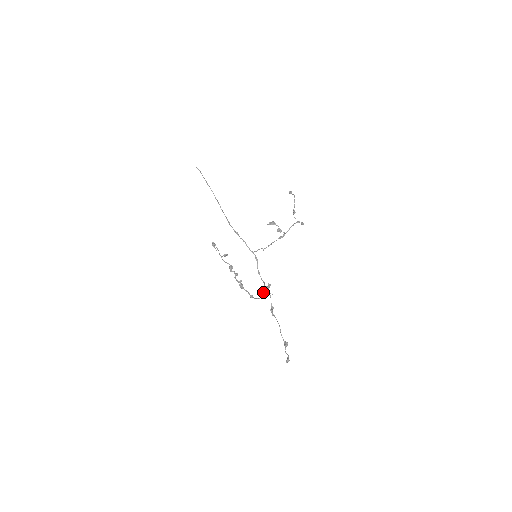
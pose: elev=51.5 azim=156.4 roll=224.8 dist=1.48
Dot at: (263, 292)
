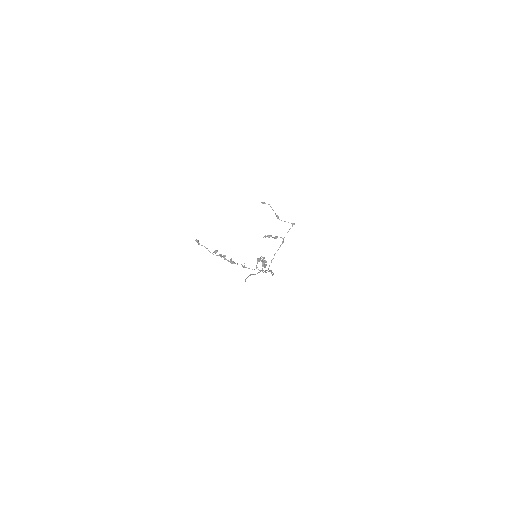
Dot at: (257, 263)
